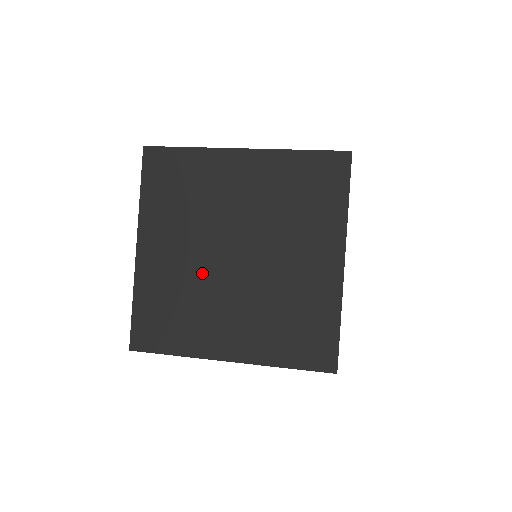
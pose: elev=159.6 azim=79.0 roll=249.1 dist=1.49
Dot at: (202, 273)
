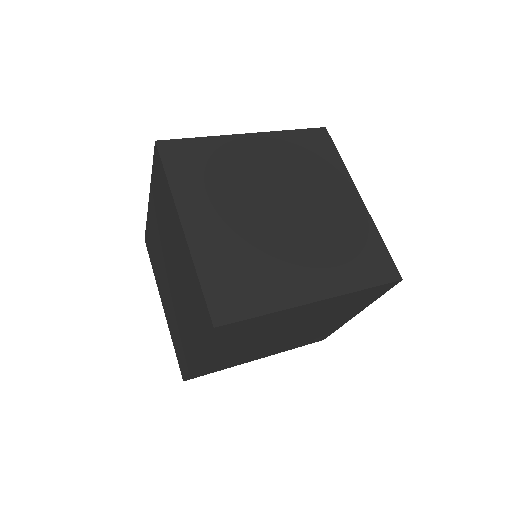
Dot at: (162, 256)
